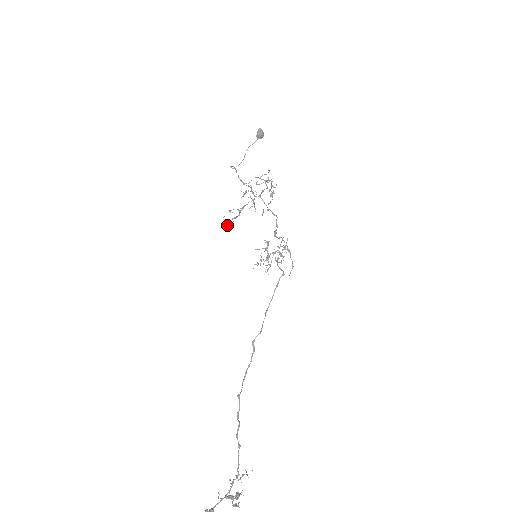
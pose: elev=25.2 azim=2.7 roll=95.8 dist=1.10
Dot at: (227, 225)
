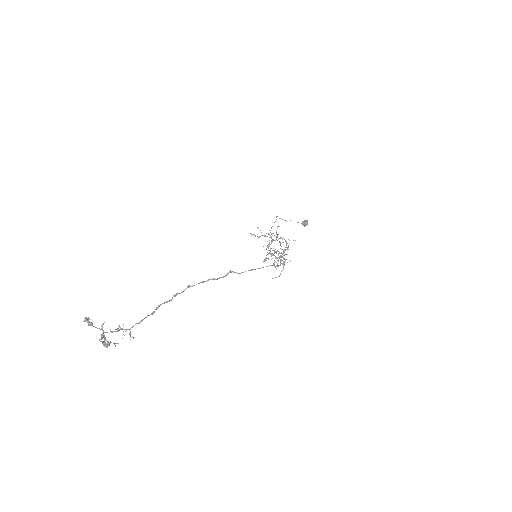
Dot at: occluded
